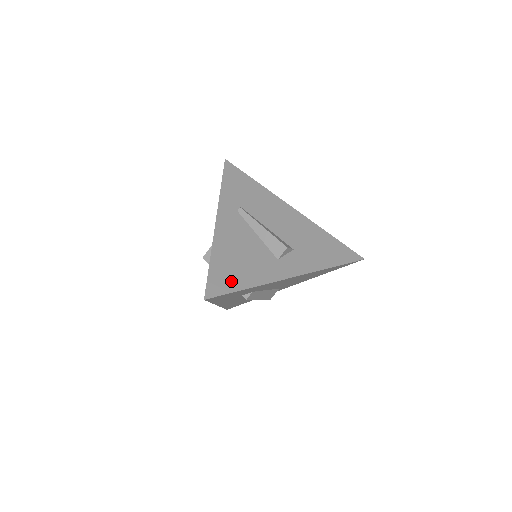
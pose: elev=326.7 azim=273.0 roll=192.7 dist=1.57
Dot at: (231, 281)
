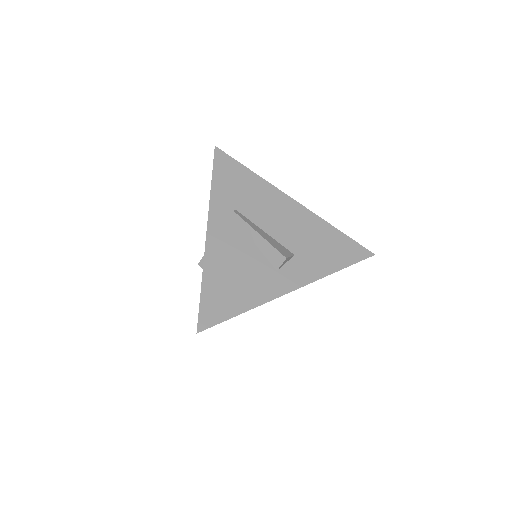
Dot at: (225, 306)
